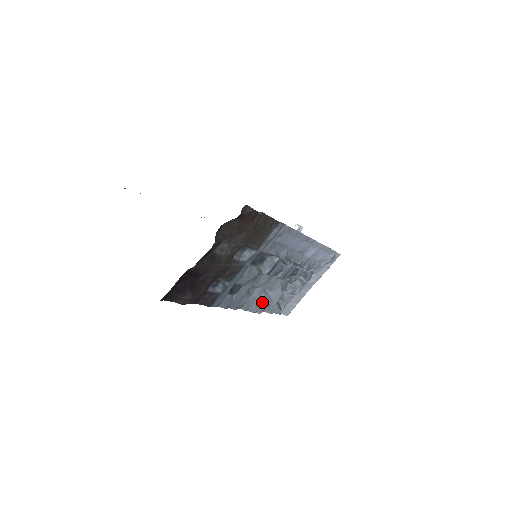
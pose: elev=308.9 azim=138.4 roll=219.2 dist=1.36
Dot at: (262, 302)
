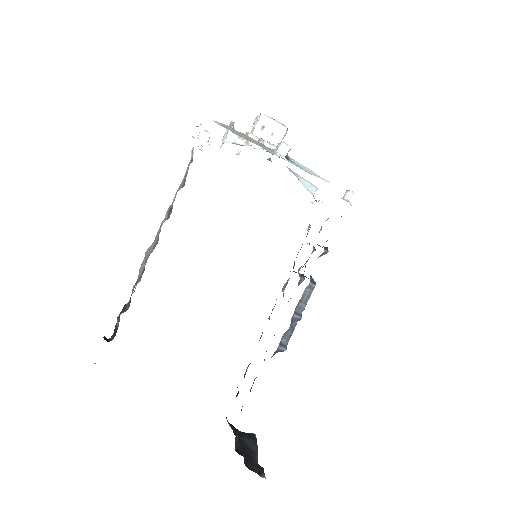
Dot at: (287, 280)
